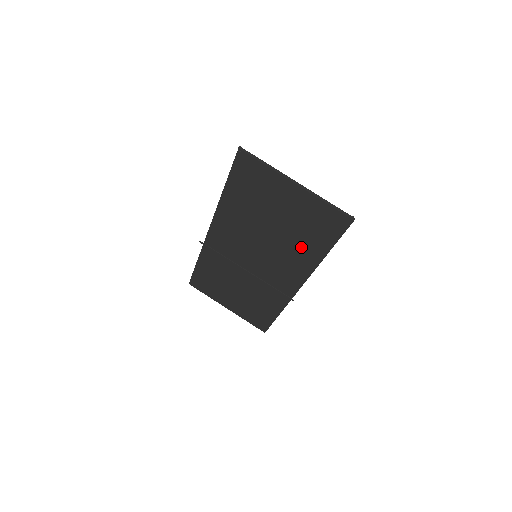
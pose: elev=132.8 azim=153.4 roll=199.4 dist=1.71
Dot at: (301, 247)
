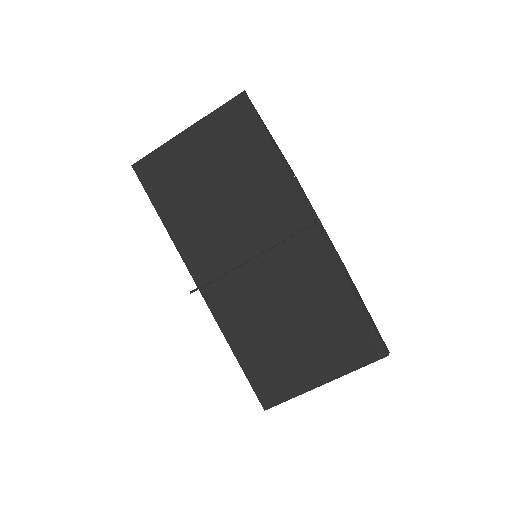
Dot at: (257, 177)
